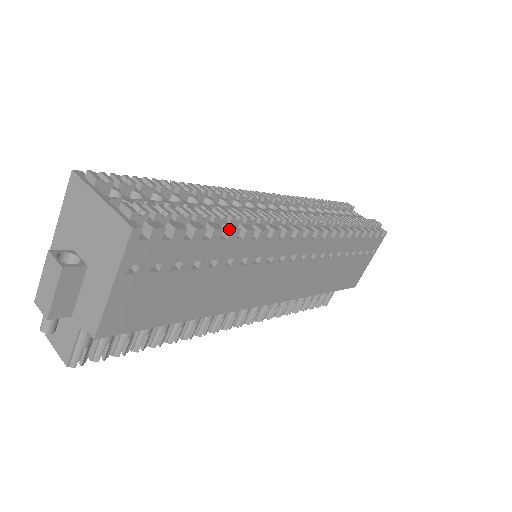
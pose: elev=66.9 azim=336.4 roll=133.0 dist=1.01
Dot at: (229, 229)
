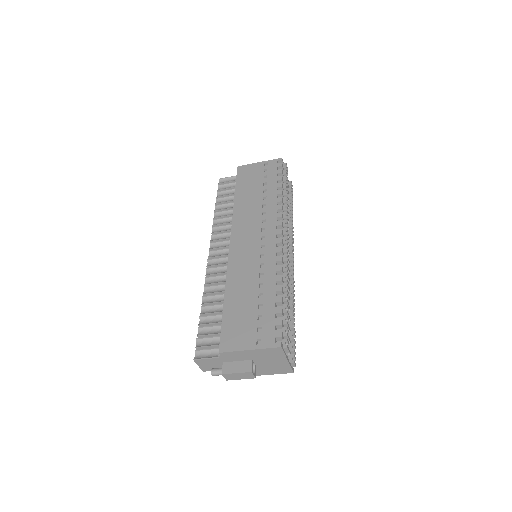
Dot at: occluded
